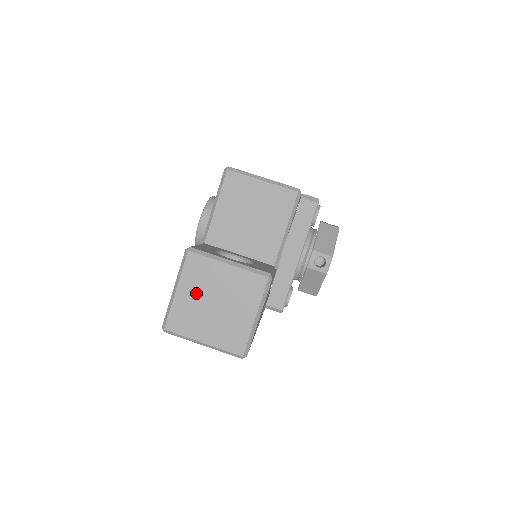
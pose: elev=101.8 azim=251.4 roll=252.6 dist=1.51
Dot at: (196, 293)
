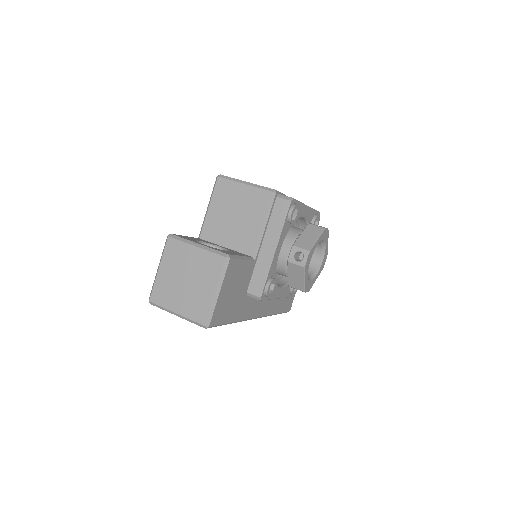
Dot at: (172, 271)
